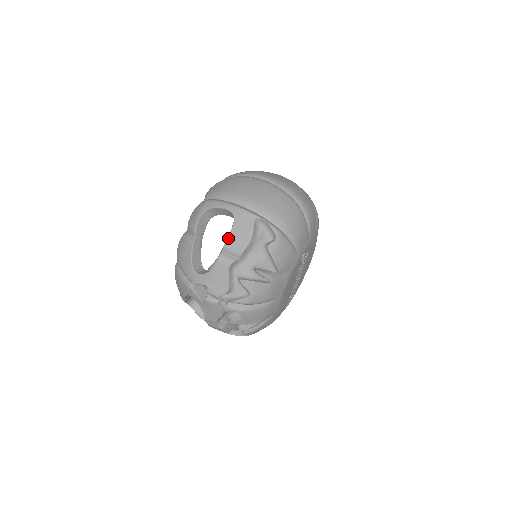
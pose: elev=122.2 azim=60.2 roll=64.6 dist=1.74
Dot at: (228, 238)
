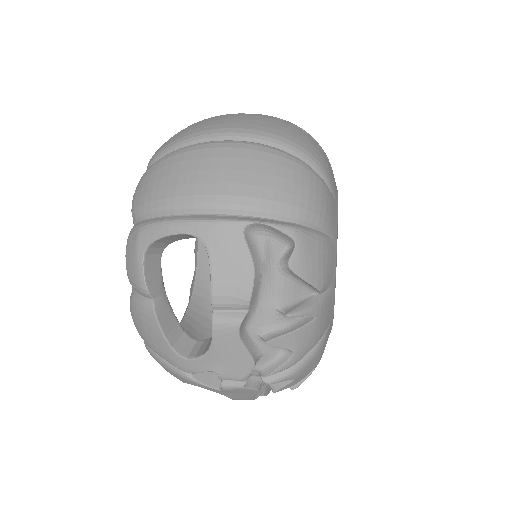
Dot at: (212, 286)
